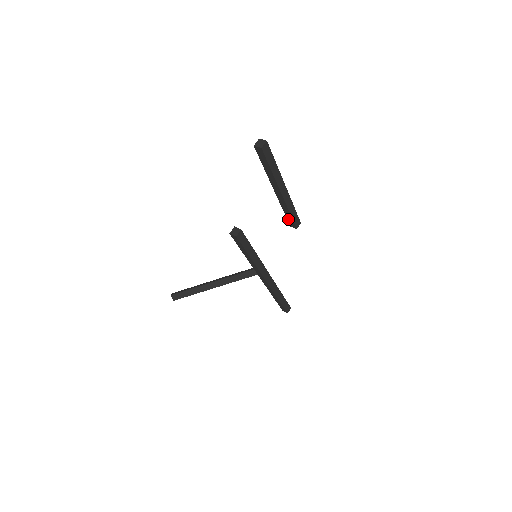
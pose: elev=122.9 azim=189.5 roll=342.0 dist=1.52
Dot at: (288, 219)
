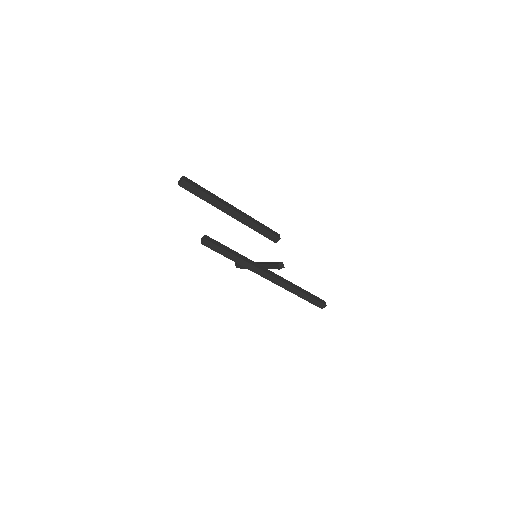
Dot at: occluded
